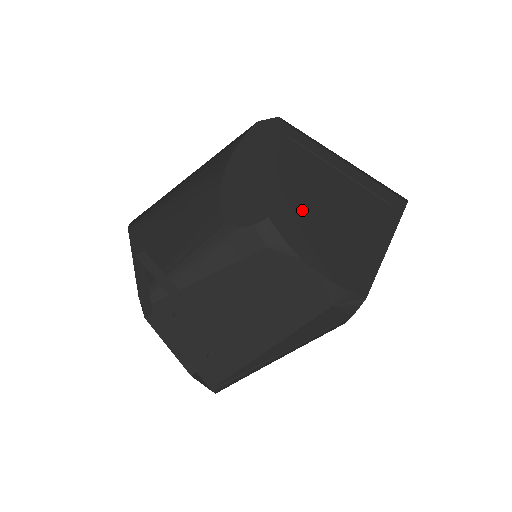
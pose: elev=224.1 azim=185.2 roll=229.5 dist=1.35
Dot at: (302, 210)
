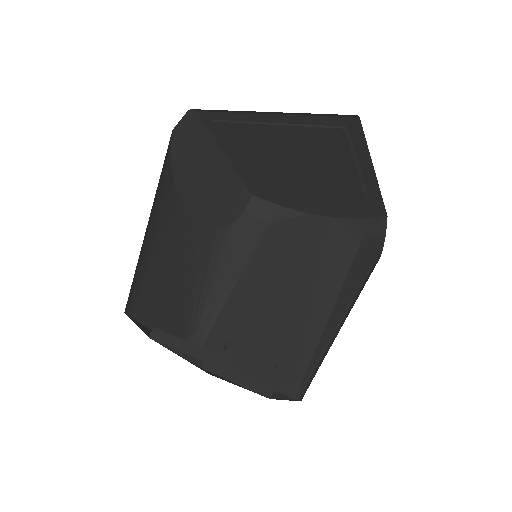
Dot at: (274, 175)
